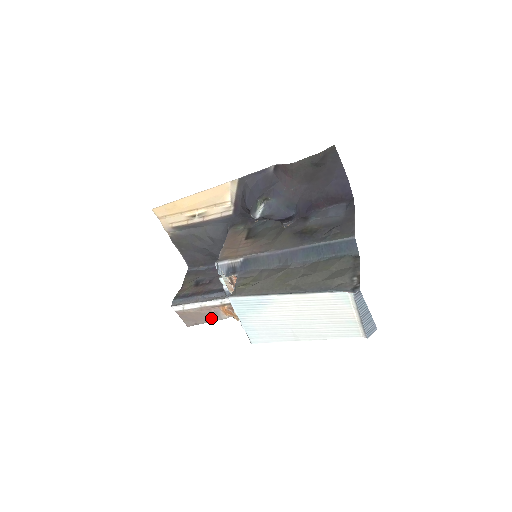
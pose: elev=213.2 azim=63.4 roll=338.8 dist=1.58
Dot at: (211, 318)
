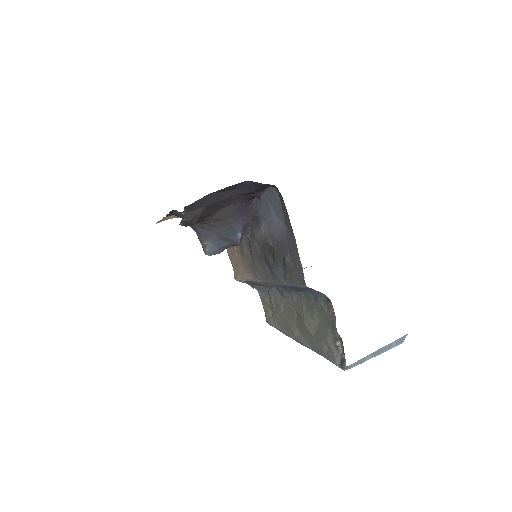
Dot at: occluded
